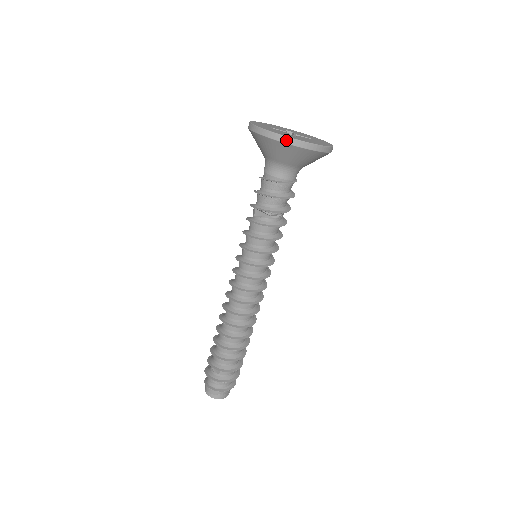
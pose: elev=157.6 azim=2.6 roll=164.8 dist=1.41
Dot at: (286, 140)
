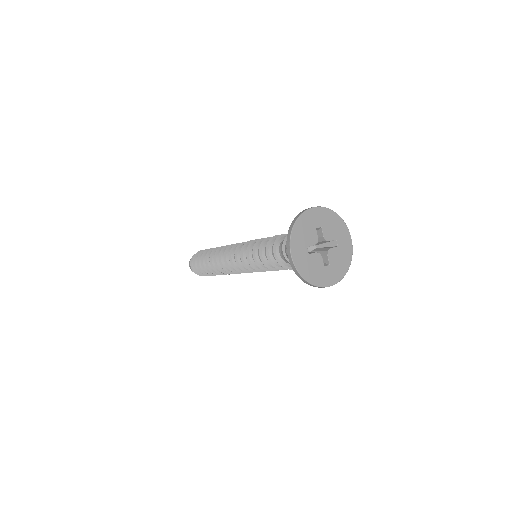
Dot at: (288, 246)
